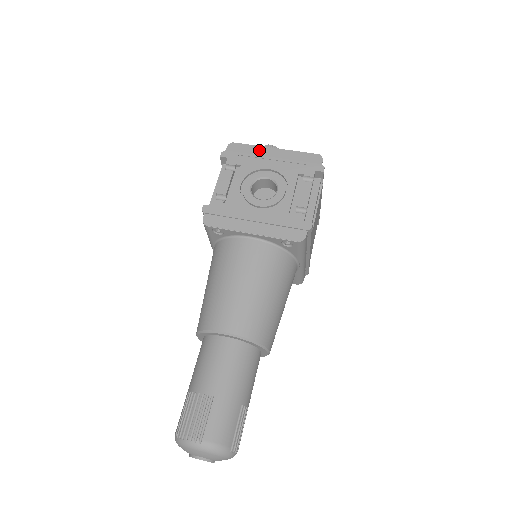
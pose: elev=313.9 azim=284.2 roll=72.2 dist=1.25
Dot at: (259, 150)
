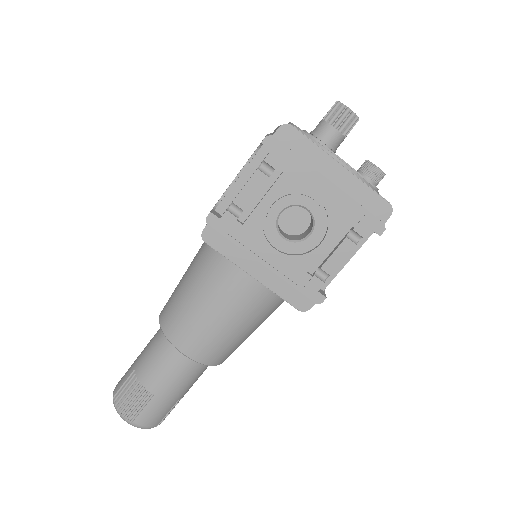
Dot at: (319, 158)
